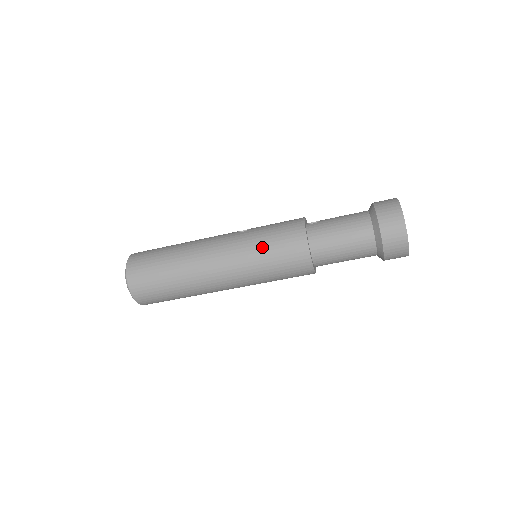
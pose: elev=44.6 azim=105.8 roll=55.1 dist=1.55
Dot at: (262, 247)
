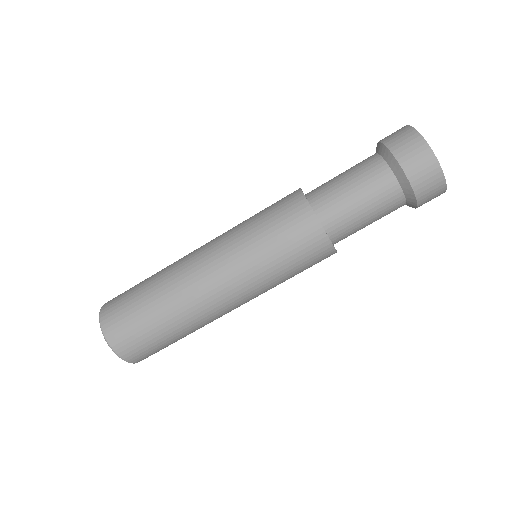
Dot at: (251, 219)
